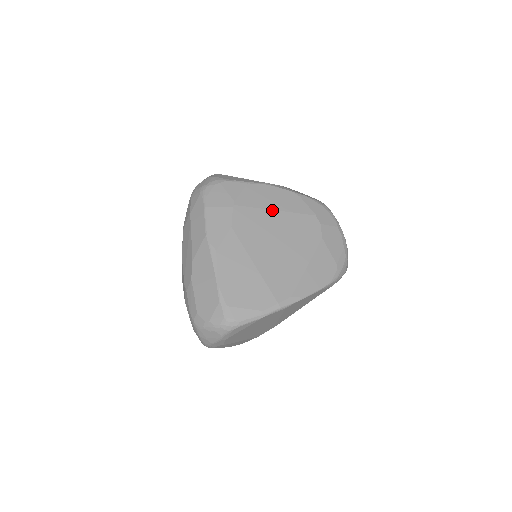
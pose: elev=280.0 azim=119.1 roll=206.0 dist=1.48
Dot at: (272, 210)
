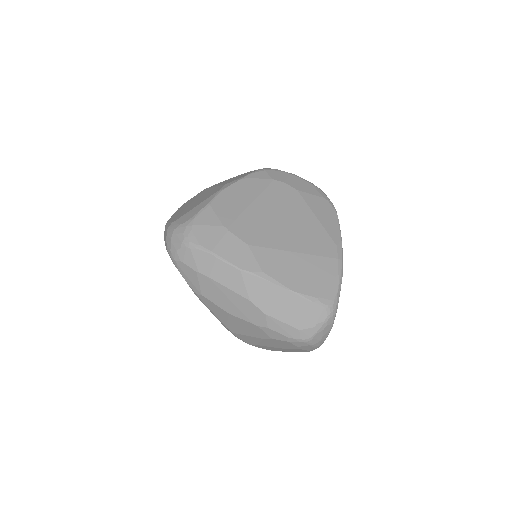
Dot at: (250, 205)
